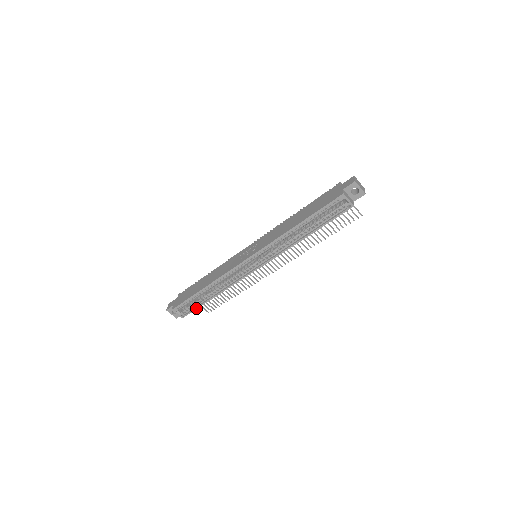
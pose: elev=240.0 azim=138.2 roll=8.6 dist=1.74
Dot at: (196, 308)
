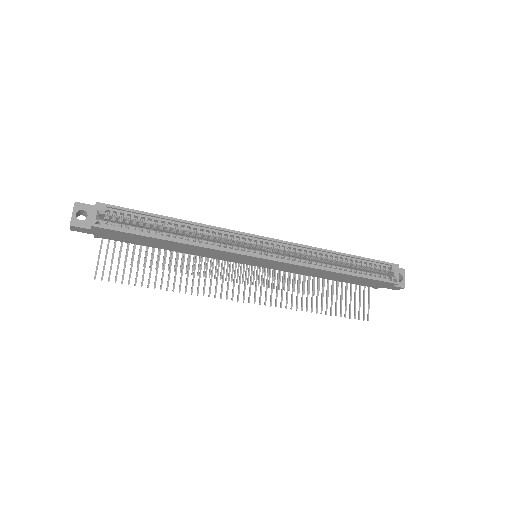
Dot at: (132, 232)
